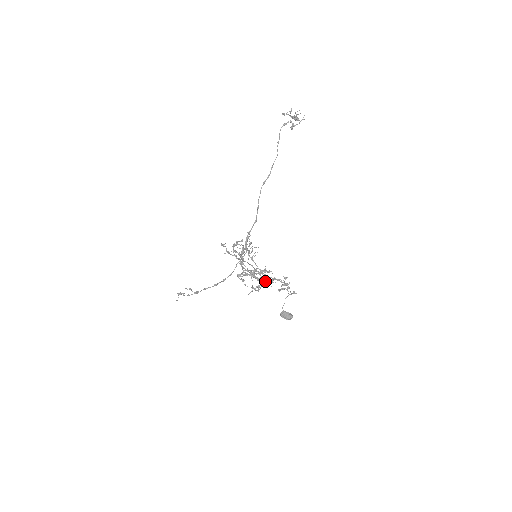
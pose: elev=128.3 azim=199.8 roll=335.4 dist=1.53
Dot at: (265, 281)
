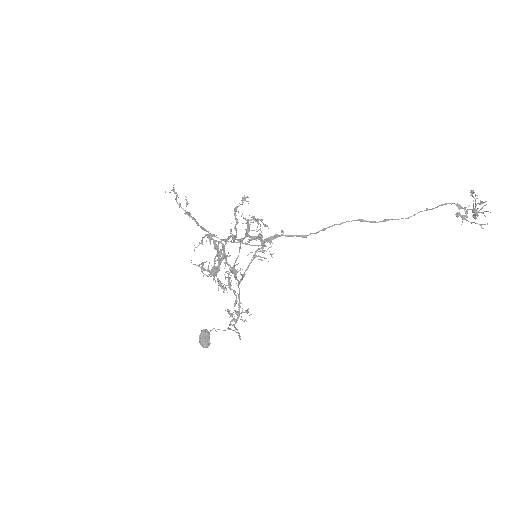
Dot at: (214, 273)
